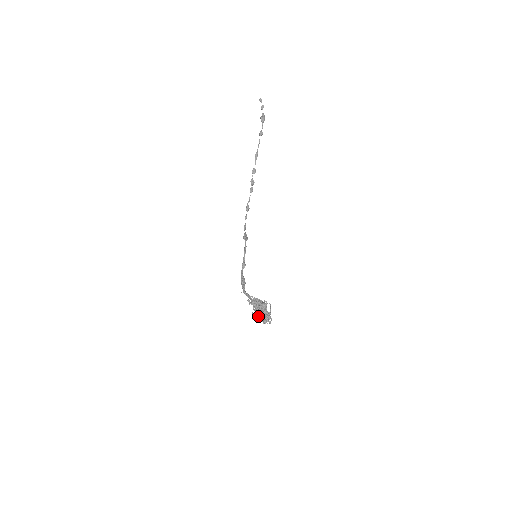
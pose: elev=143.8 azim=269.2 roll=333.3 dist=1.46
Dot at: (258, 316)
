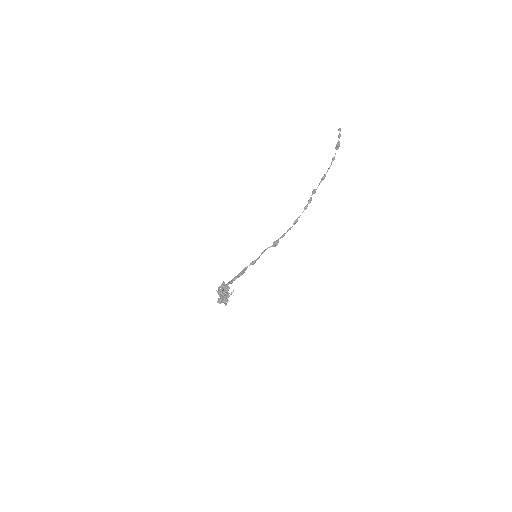
Dot at: (222, 297)
